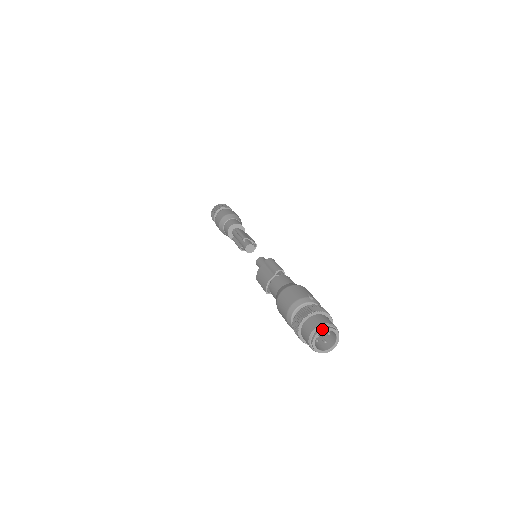
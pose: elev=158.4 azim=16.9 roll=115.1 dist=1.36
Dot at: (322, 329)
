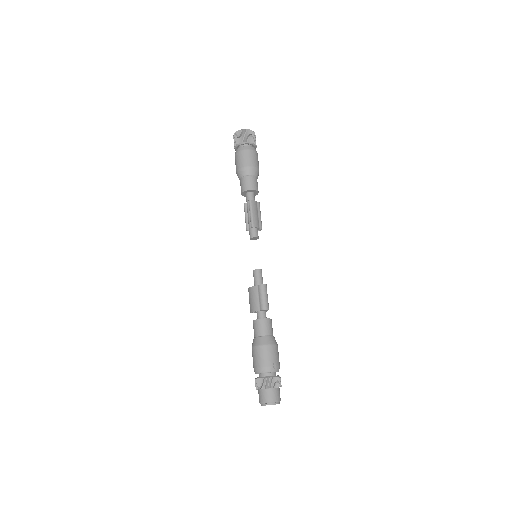
Dot at: occluded
